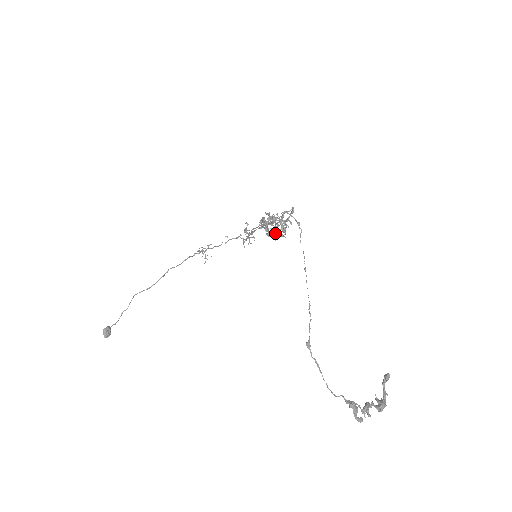
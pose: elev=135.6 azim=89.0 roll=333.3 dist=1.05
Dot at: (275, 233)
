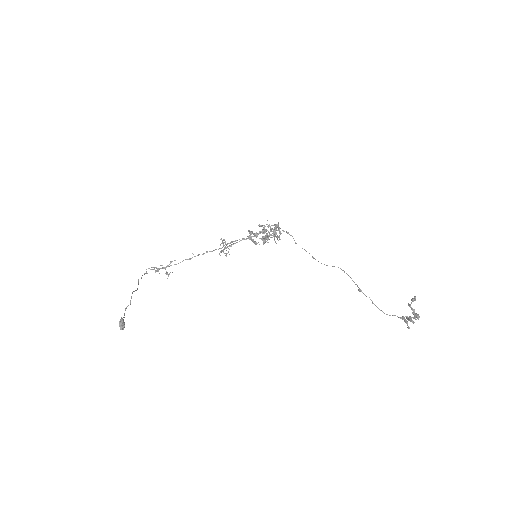
Dot at: (277, 236)
